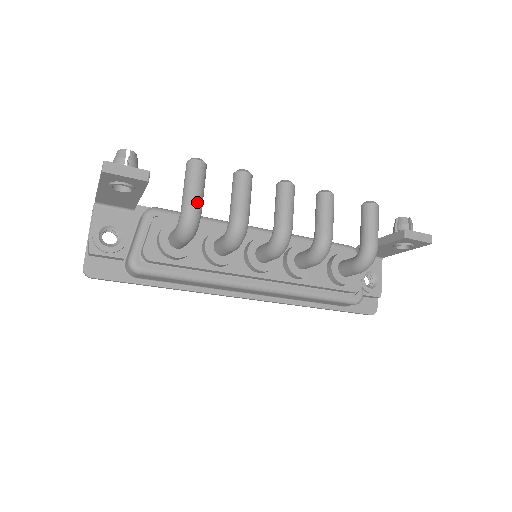
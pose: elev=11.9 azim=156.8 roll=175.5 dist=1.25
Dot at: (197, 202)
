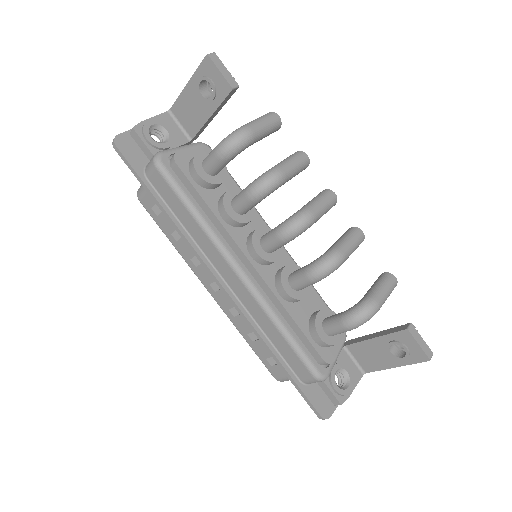
Dot at: (256, 131)
